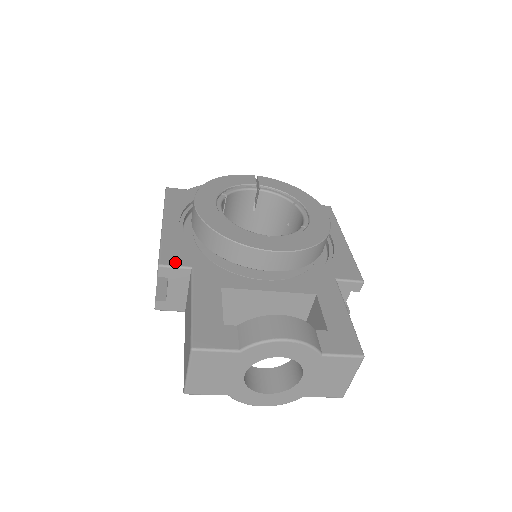
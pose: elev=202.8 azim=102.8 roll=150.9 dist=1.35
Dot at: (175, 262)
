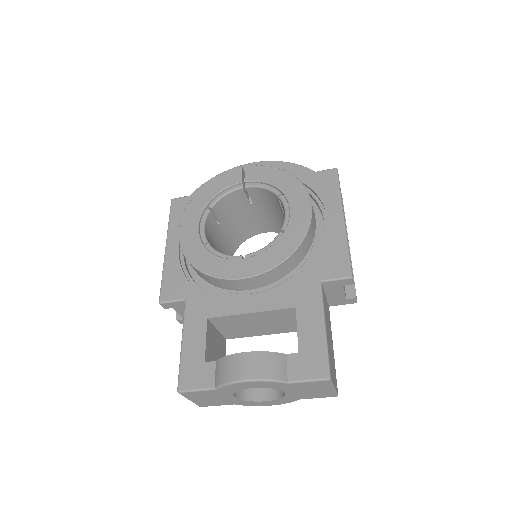
Dot at: (172, 296)
